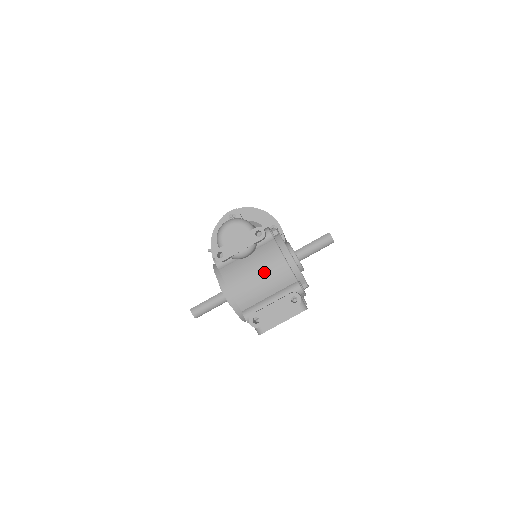
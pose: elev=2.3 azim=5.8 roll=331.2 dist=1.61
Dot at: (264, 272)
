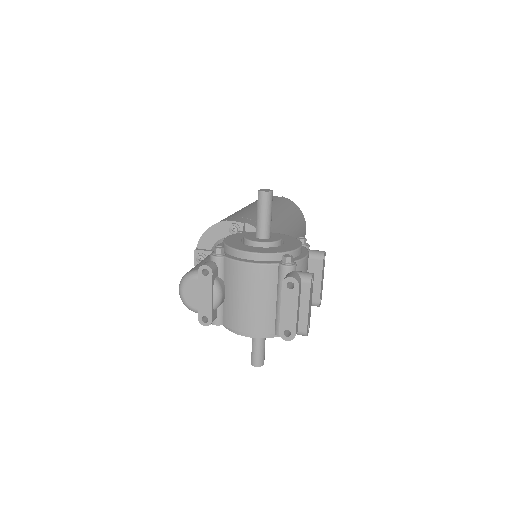
Dot at: (248, 291)
